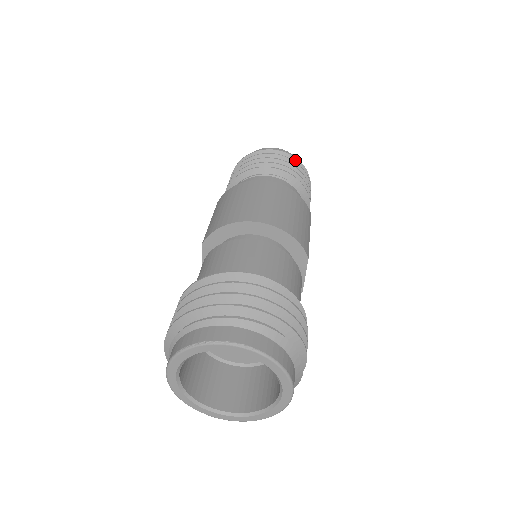
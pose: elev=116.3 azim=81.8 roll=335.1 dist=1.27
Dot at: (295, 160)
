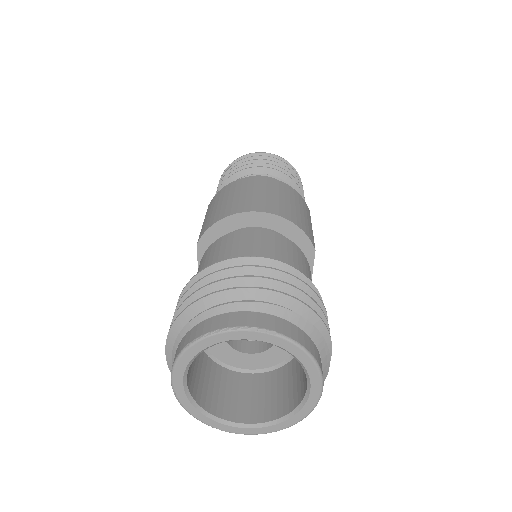
Dot at: (285, 162)
